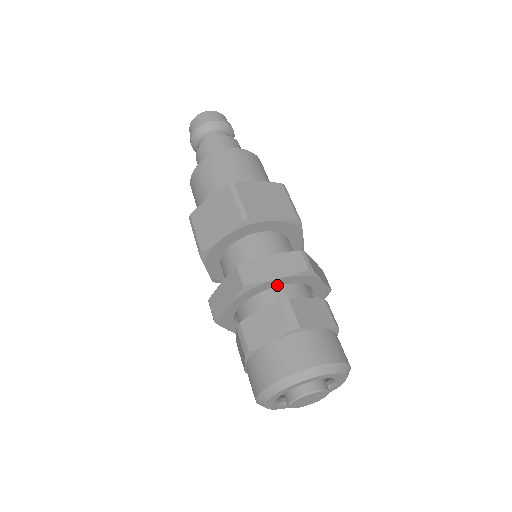
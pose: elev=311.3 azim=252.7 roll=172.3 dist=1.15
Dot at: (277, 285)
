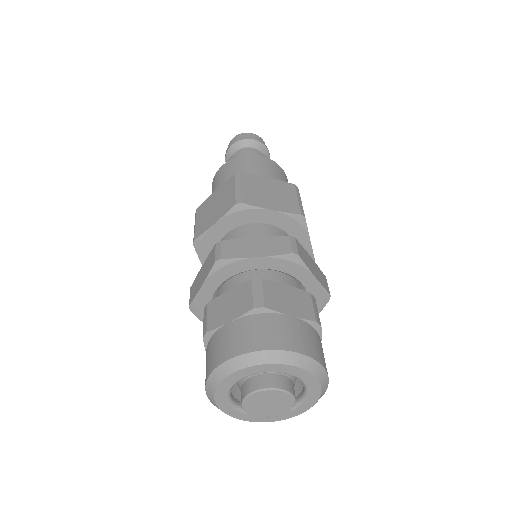
Dot at: (256, 268)
